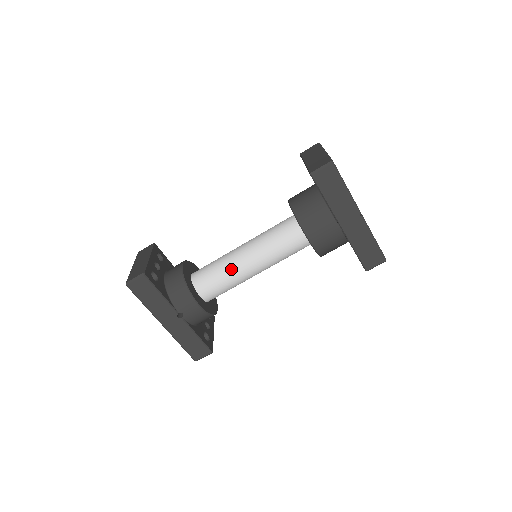
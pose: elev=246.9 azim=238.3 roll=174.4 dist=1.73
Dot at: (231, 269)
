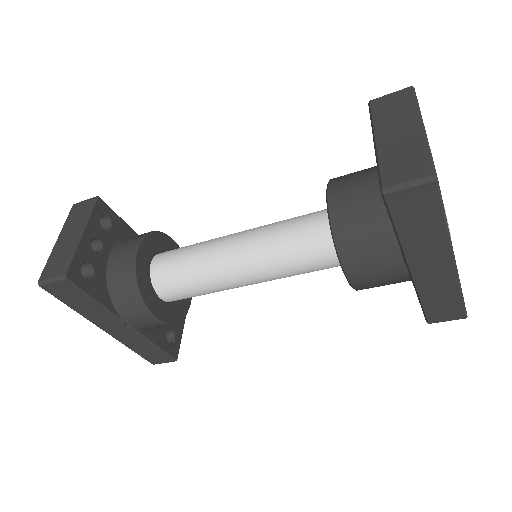
Dot at: (212, 276)
